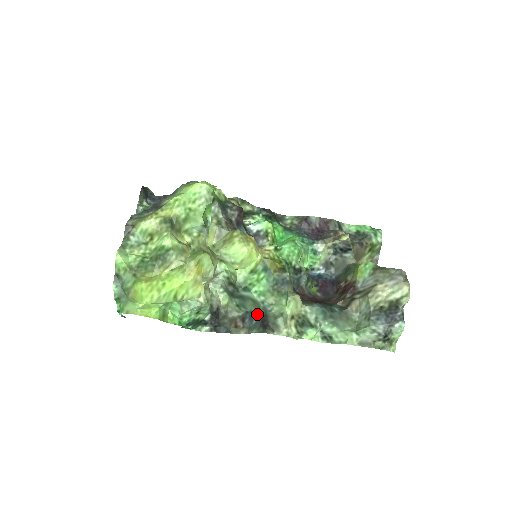
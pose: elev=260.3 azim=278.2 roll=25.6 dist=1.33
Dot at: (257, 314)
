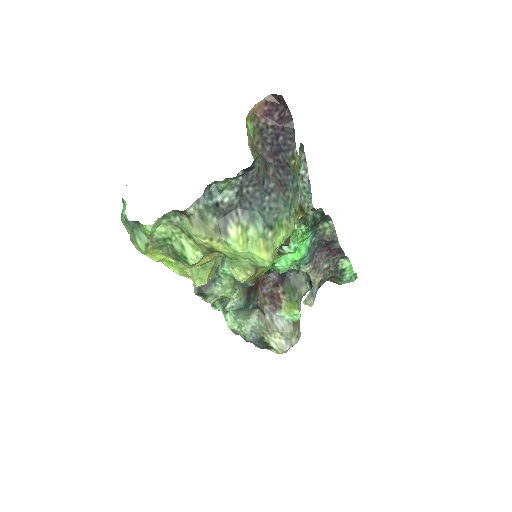
Dot at: occluded
